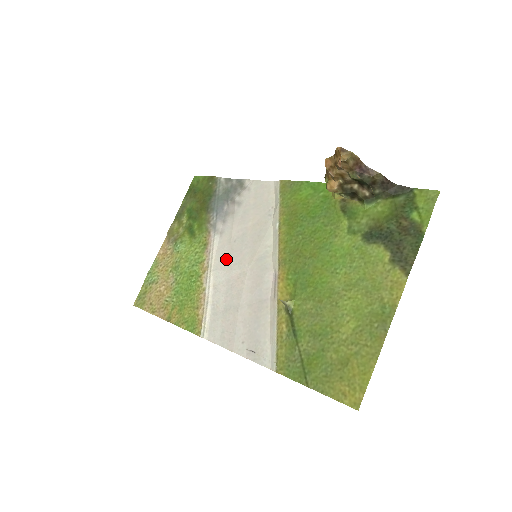
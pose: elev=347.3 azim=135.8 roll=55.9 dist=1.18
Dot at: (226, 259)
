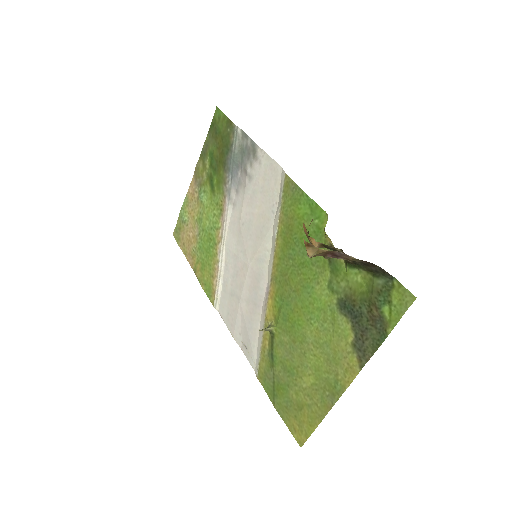
Dot at: (235, 240)
